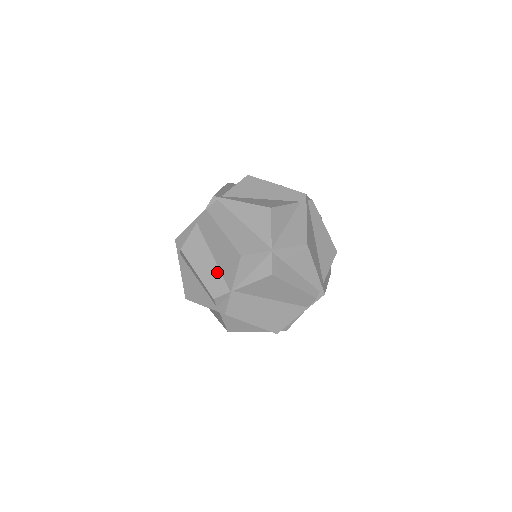
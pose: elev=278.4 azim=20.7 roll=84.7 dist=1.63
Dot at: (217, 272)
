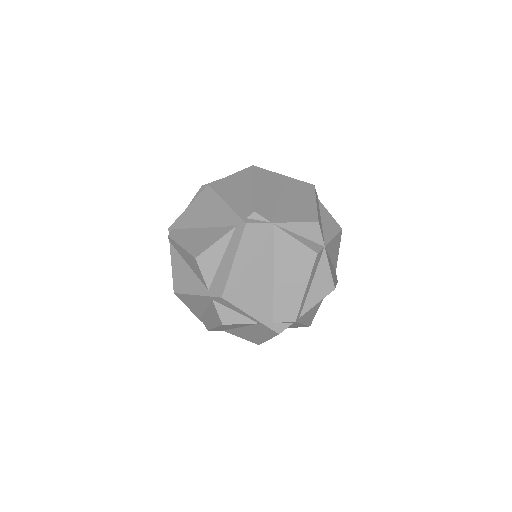
Dot at: occluded
